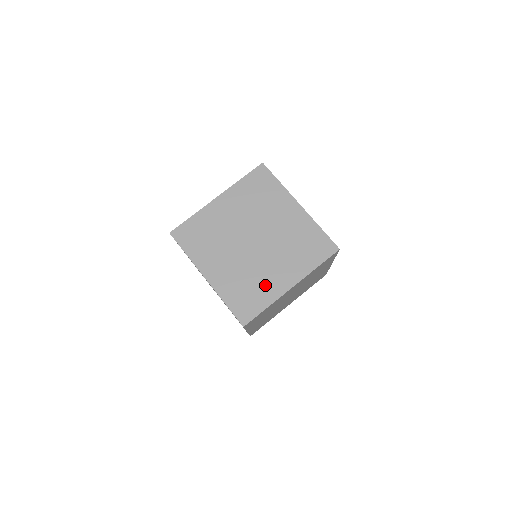
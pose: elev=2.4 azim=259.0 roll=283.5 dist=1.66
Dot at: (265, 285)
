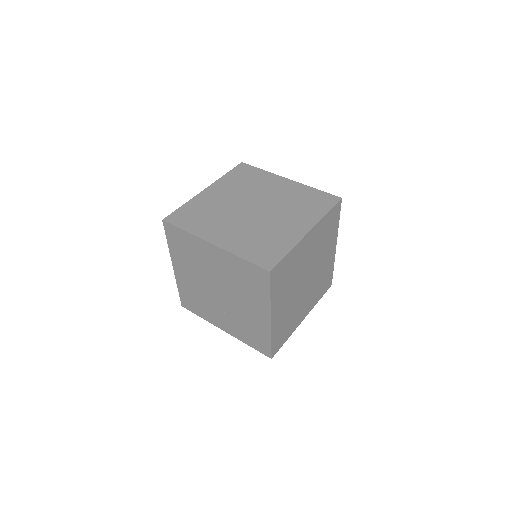
Dot at: (280, 236)
